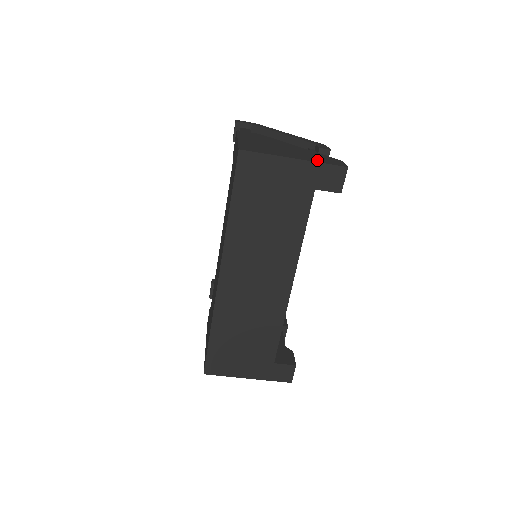
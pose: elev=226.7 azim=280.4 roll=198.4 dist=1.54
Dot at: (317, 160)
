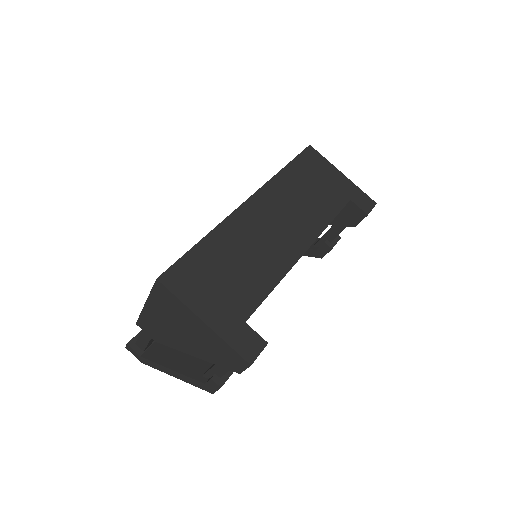
Dot at: occluded
